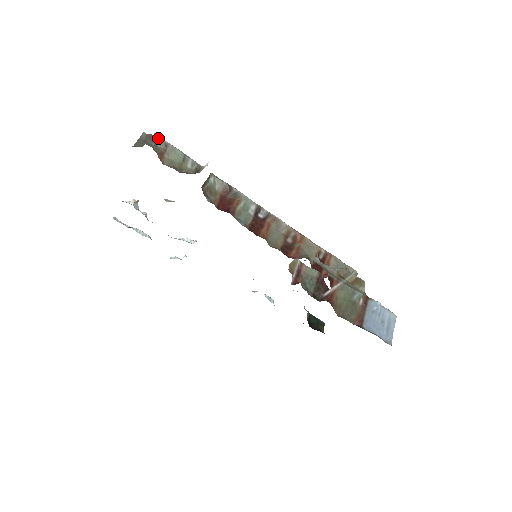
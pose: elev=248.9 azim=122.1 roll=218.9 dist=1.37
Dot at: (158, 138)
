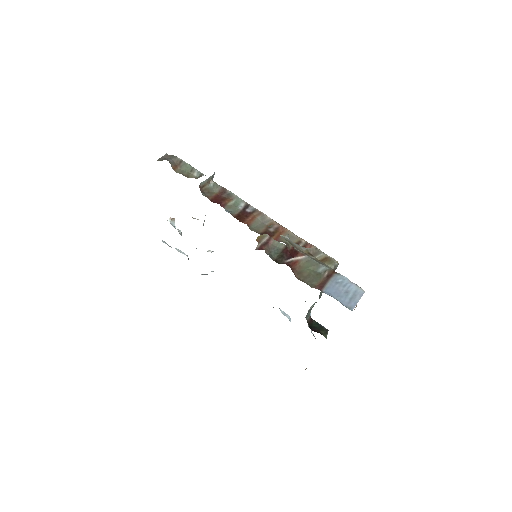
Dot at: (176, 157)
